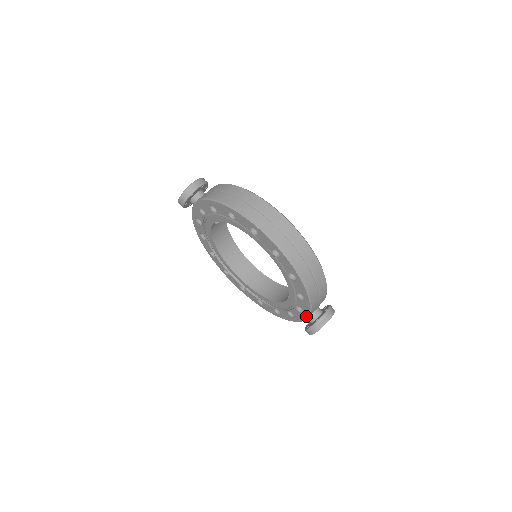
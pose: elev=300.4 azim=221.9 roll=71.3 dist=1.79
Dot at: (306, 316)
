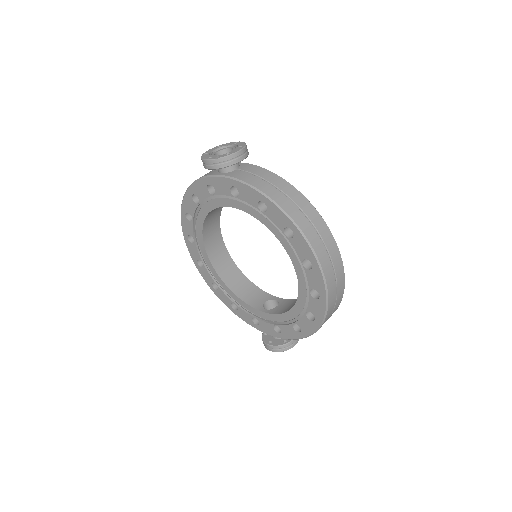
Dot at: (280, 337)
